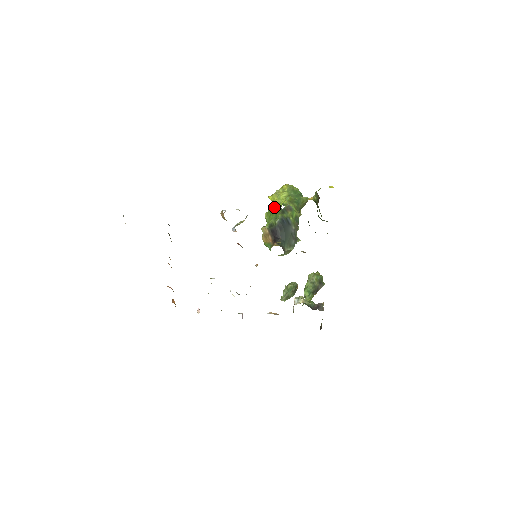
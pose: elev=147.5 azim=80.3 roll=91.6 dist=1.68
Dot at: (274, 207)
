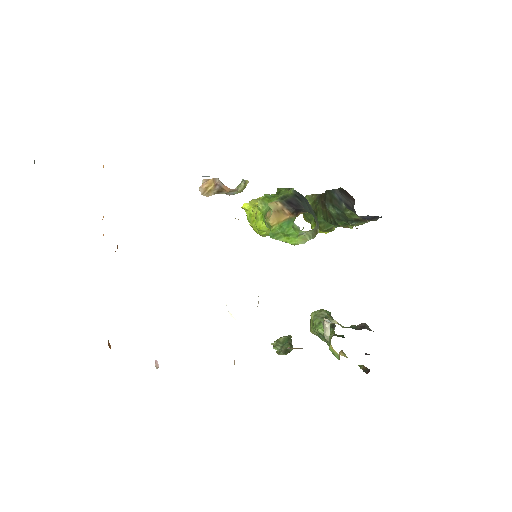
Dot at: occluded
